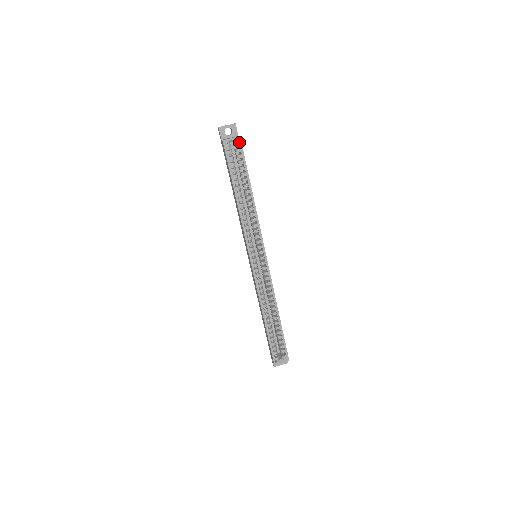
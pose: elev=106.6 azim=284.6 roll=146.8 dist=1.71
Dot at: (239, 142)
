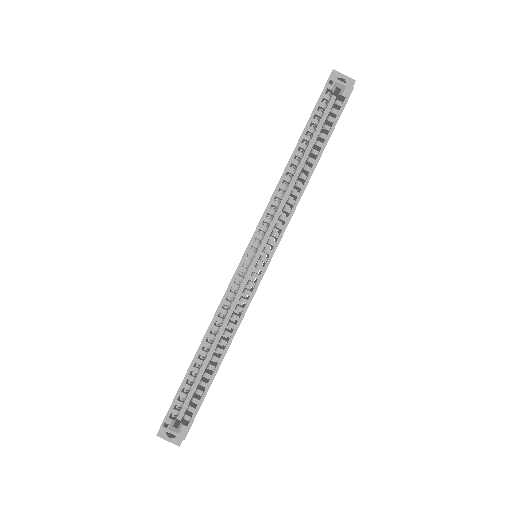
Dot at: (348, 93)
